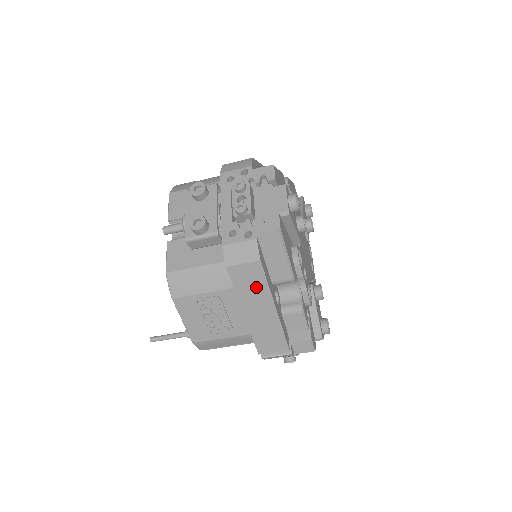
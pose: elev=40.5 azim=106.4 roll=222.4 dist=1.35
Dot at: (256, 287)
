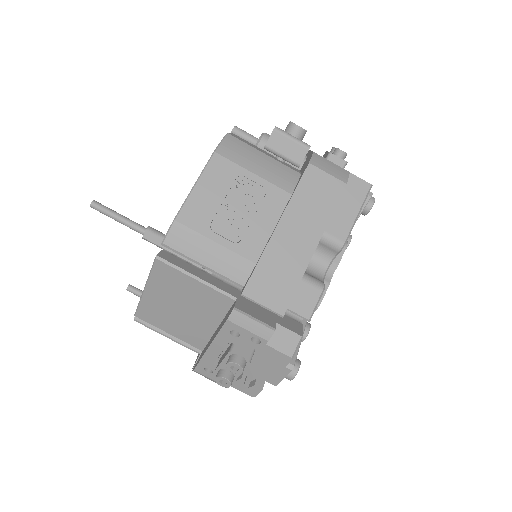
Dot at: (318, 207)
